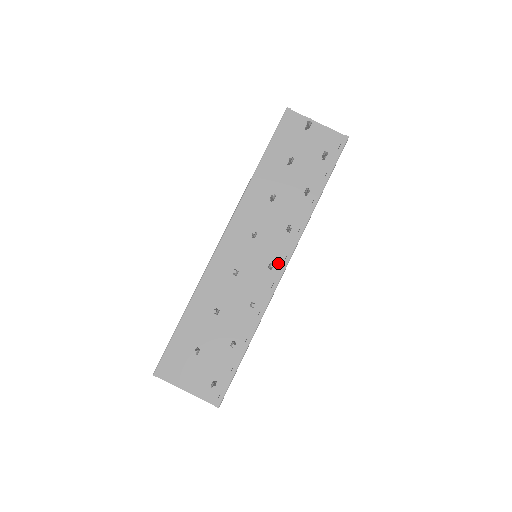
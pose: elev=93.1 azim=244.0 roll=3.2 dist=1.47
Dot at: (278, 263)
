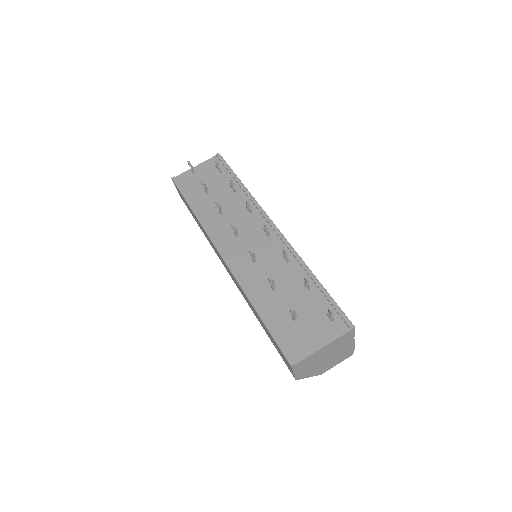
Dot at: (268, 230)
